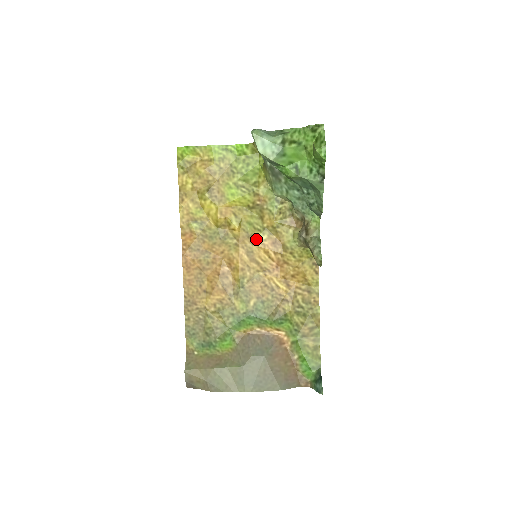
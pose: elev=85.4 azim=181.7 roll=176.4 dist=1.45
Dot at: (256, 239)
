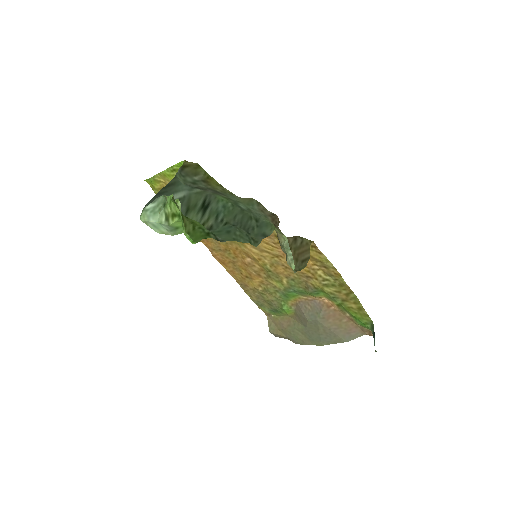
Dot at: occluded
